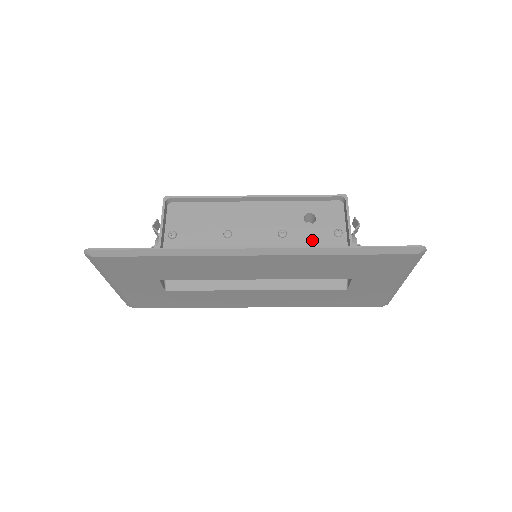
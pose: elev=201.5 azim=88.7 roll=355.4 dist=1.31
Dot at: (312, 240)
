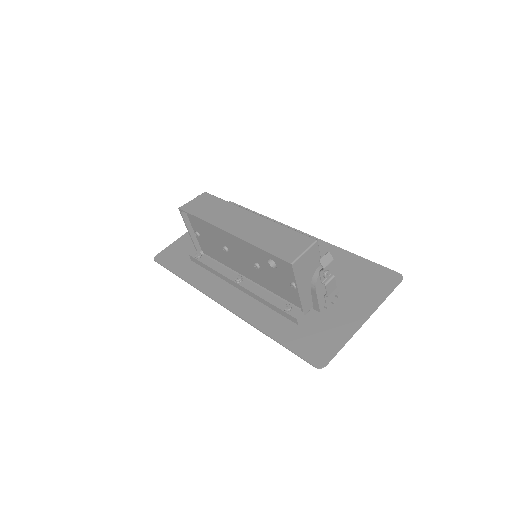
Dot at: (277, 280)
